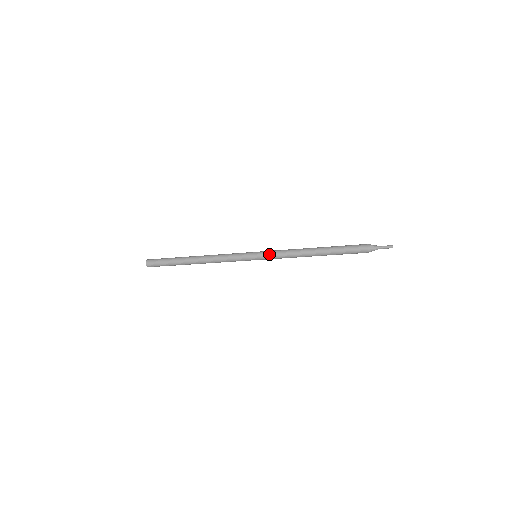
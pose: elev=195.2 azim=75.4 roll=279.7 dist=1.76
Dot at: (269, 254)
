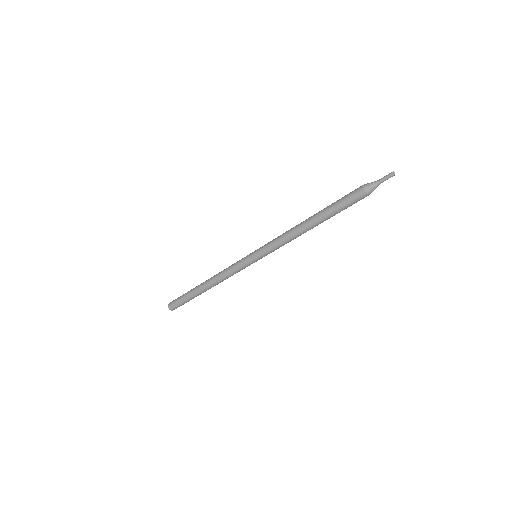
Dot at: (265, 247)
